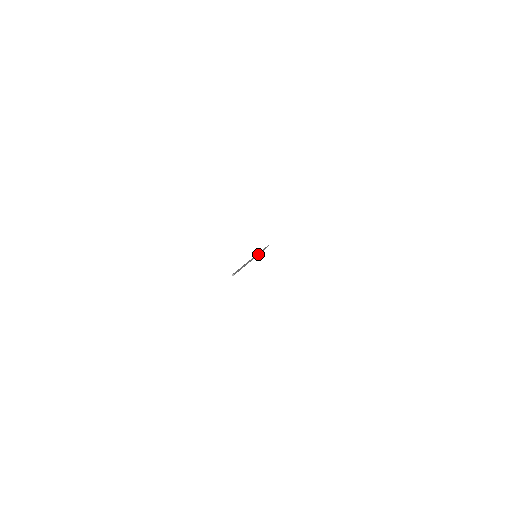
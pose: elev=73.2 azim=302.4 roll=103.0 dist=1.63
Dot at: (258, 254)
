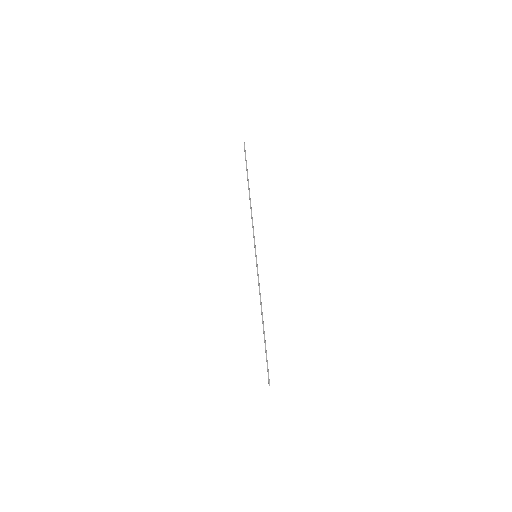
Dot at: occluded
